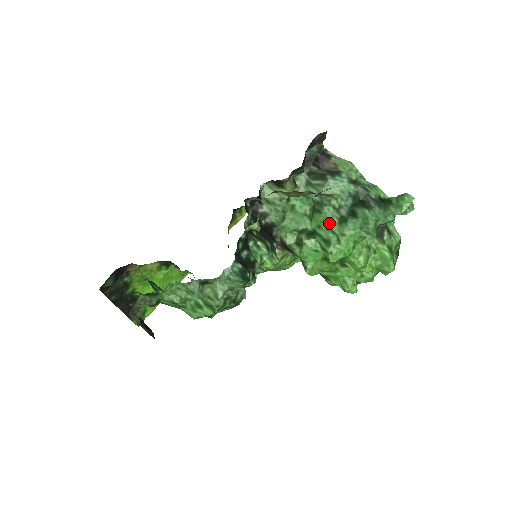
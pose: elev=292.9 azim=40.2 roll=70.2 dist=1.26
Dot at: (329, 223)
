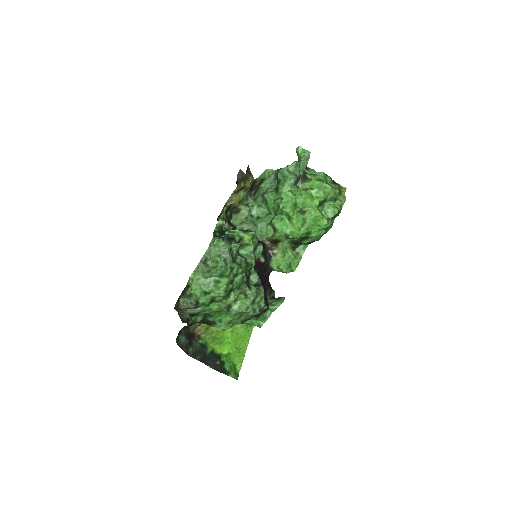
Dot at: (273, 199)
